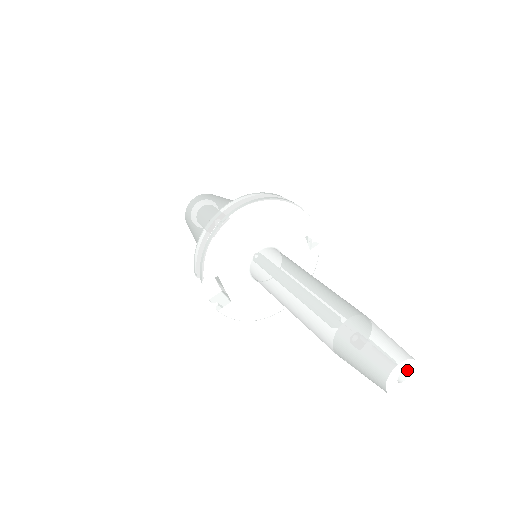
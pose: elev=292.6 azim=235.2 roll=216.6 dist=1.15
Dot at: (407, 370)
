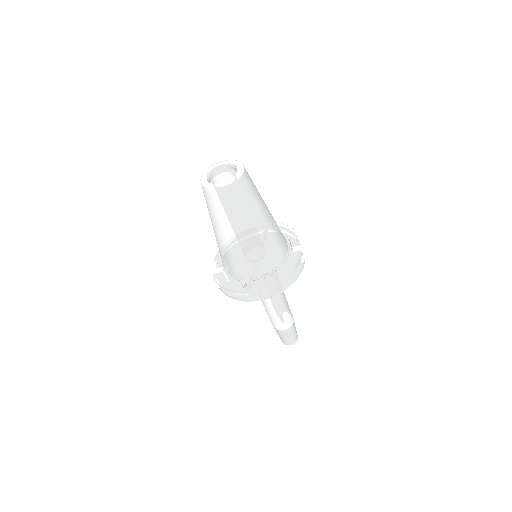
Dot at: occluded
